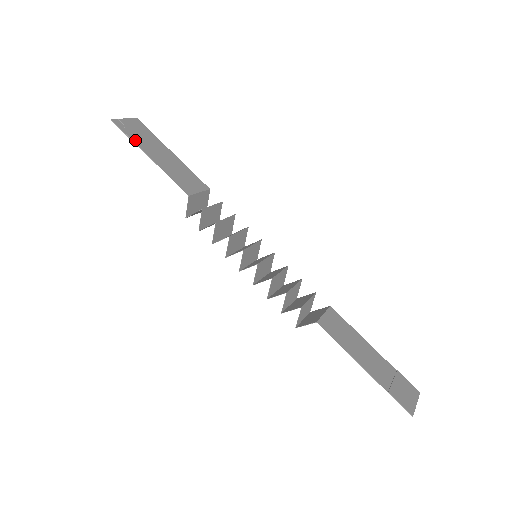
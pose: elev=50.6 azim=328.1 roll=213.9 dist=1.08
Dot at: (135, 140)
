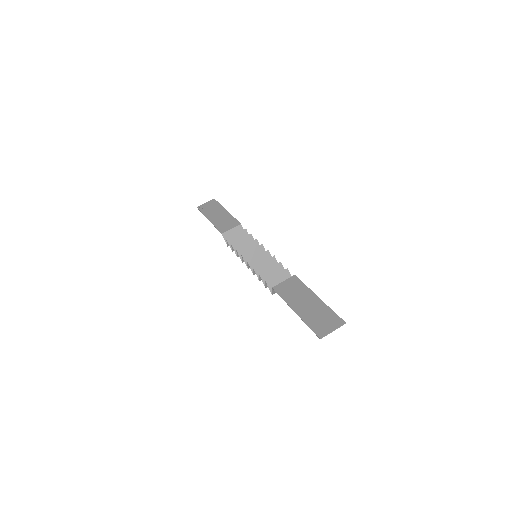
Dot at: (205, 213)
